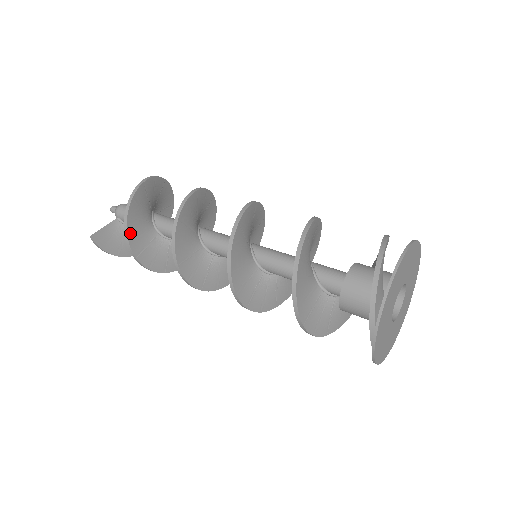
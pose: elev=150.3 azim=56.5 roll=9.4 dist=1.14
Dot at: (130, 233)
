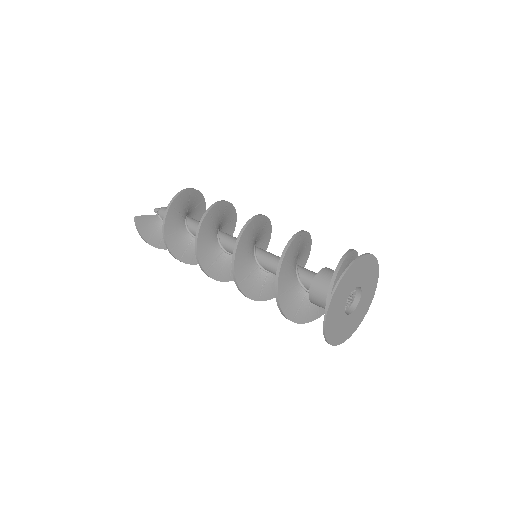
Dot at: (168, 216)
